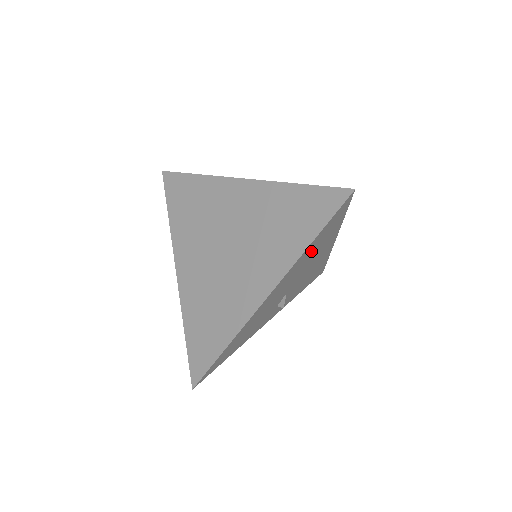
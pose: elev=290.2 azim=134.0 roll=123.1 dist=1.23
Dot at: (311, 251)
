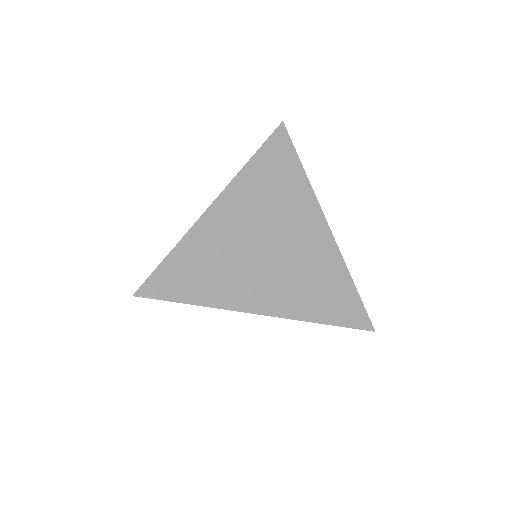
Dot at: occluded
